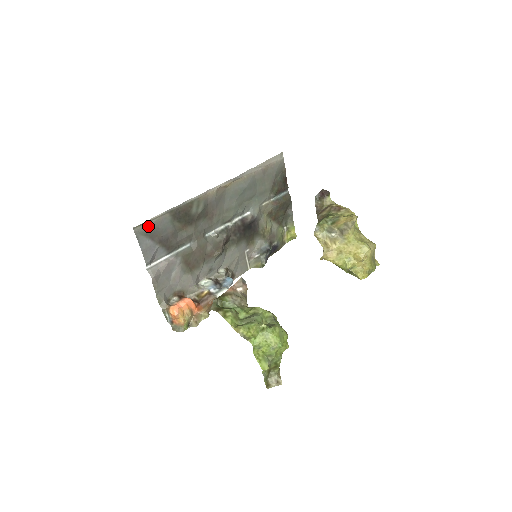
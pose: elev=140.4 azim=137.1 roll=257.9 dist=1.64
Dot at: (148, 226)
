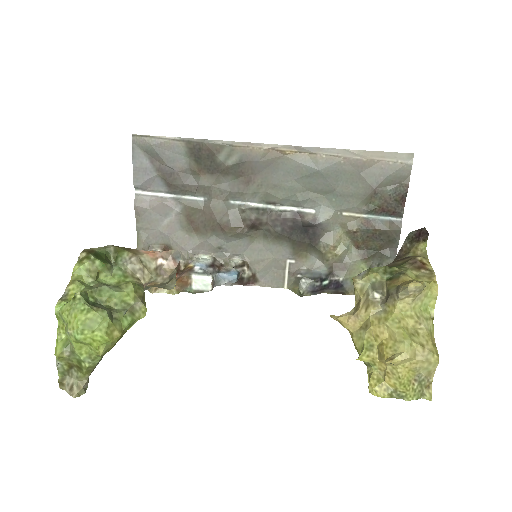
Dot at: (151, 142)
